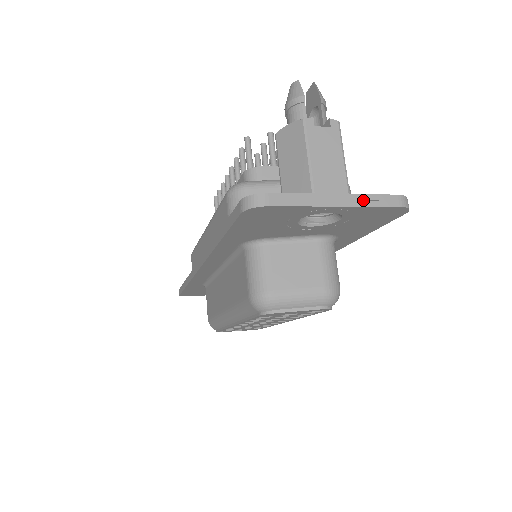
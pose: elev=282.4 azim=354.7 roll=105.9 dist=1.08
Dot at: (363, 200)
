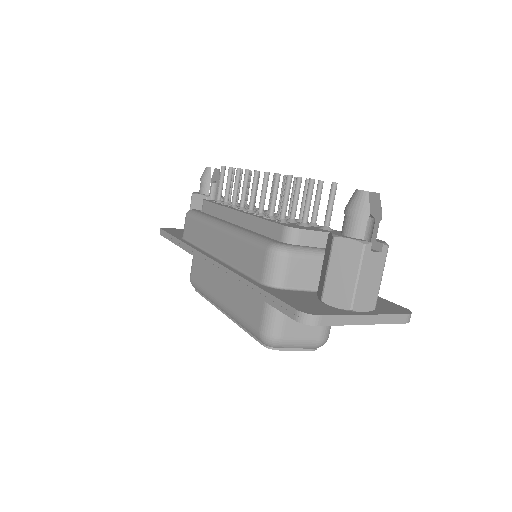
Dot at: (384, 319)
